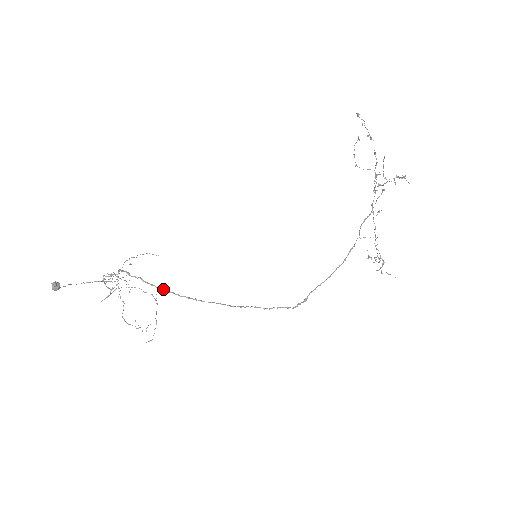
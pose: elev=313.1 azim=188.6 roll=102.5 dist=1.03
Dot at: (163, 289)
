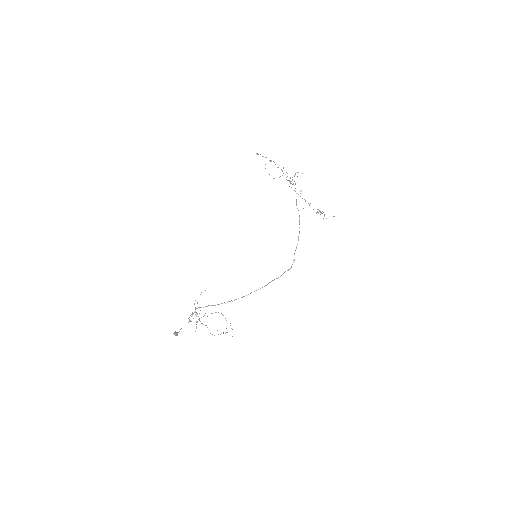
Dot at: occluded
